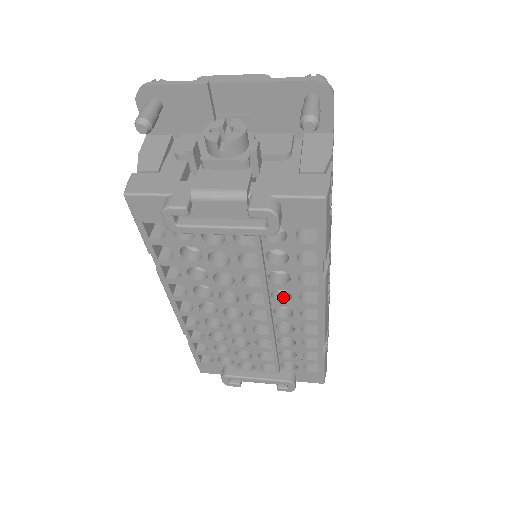
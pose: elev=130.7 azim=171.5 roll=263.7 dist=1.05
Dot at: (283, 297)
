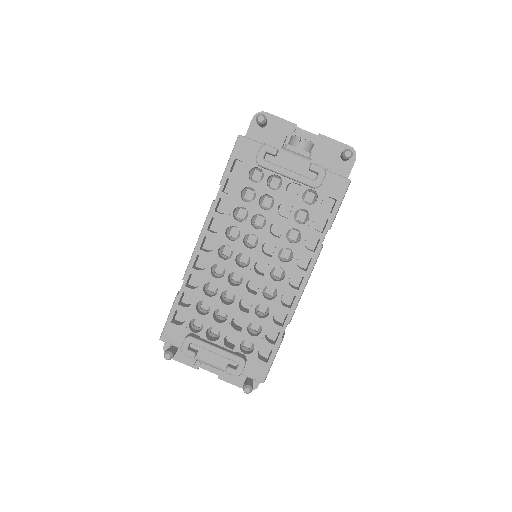
Dot at: (283, 261)
